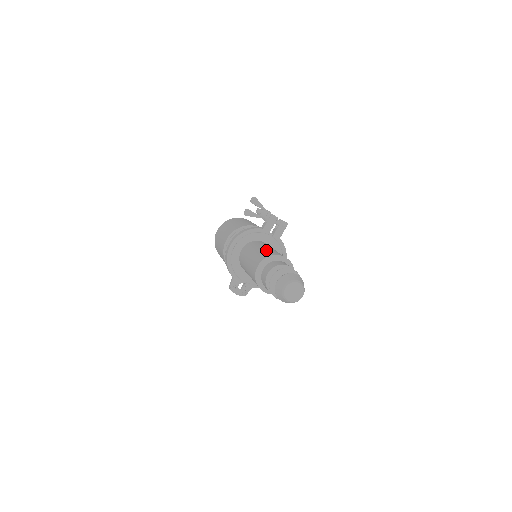
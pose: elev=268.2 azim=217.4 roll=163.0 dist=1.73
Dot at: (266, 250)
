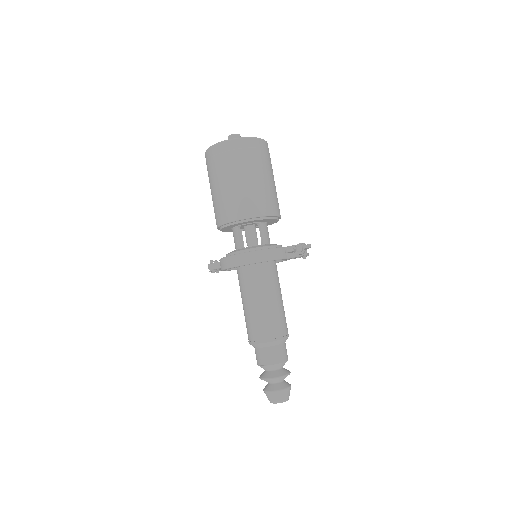
Dot at: (278, 313)
